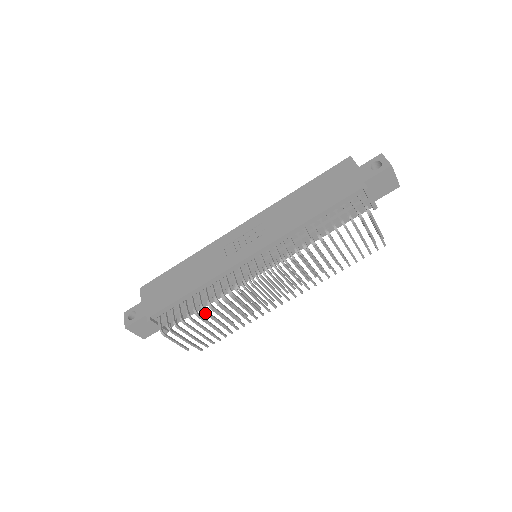
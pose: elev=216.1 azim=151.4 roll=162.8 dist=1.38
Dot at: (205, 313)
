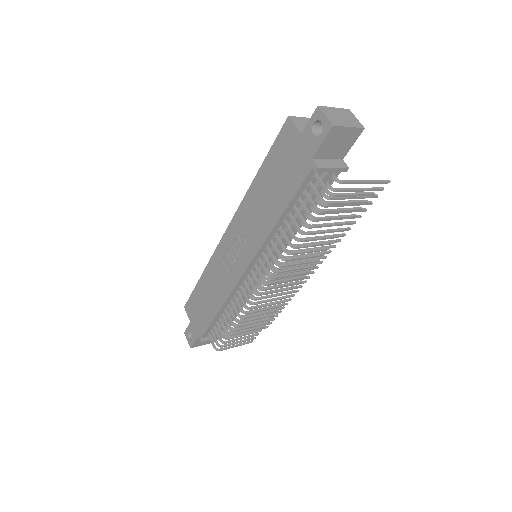
Dot at: occluded
